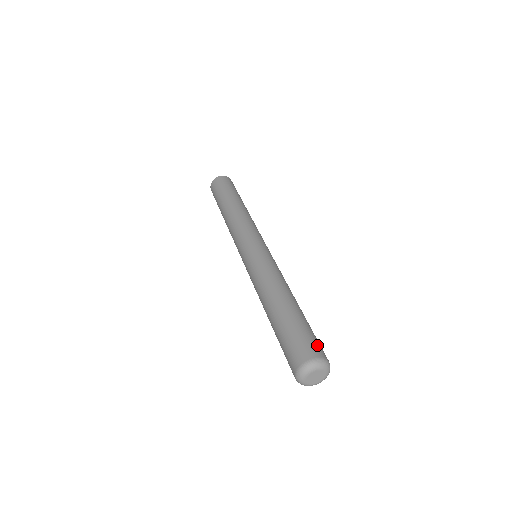
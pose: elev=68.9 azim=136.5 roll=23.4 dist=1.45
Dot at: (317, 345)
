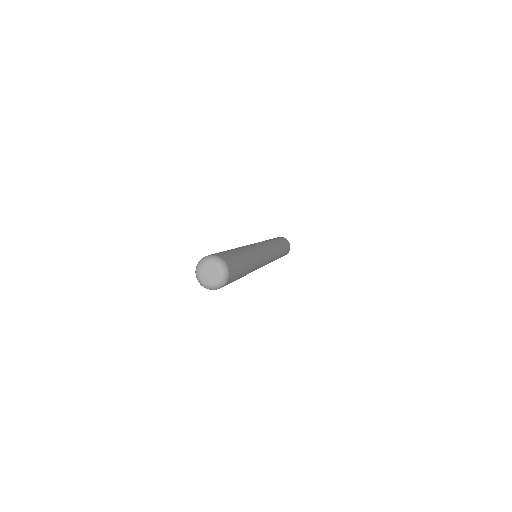
Dot at: (230, 260)
